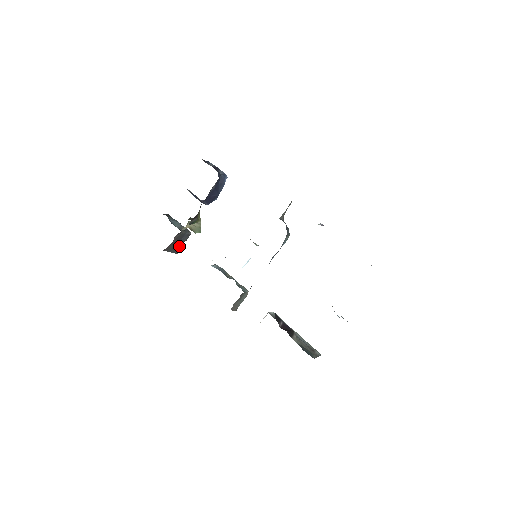
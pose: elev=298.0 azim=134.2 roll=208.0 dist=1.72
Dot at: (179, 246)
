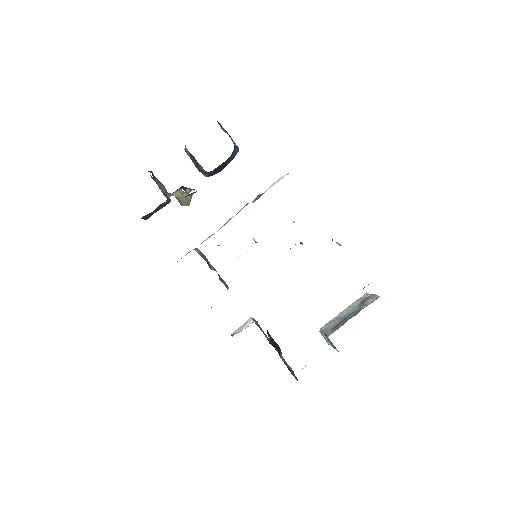
Dot at: (153, 213)
